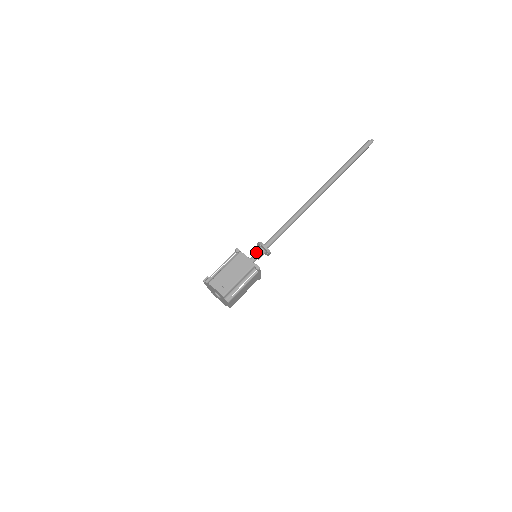
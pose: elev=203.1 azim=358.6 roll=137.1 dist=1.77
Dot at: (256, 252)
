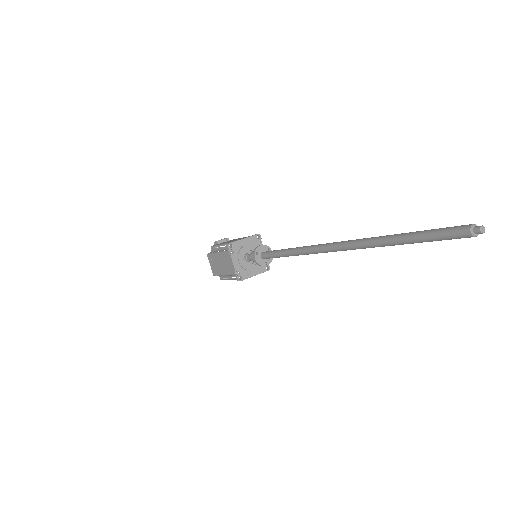
Dot at: (252, 256)
